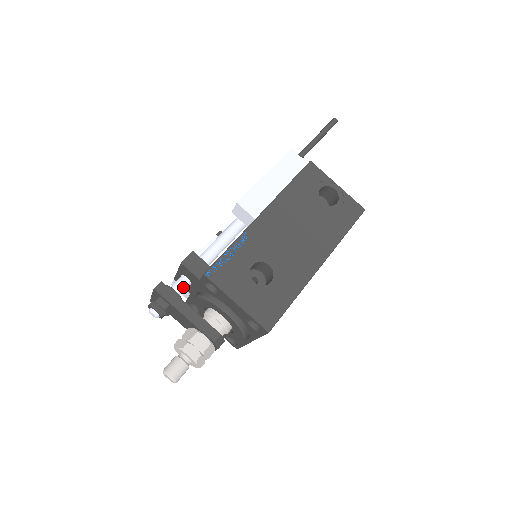
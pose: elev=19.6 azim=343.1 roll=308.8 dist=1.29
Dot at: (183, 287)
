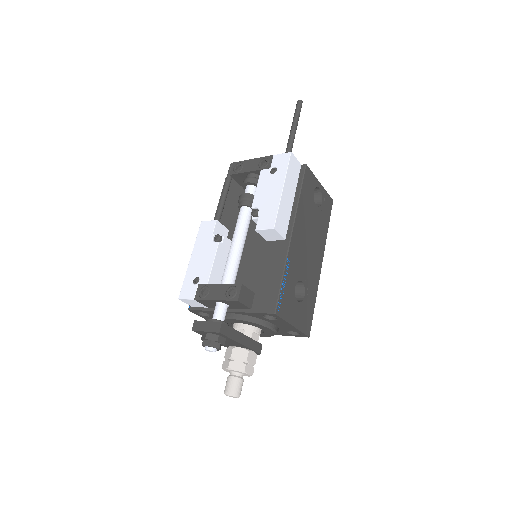
Dot at: occluded
